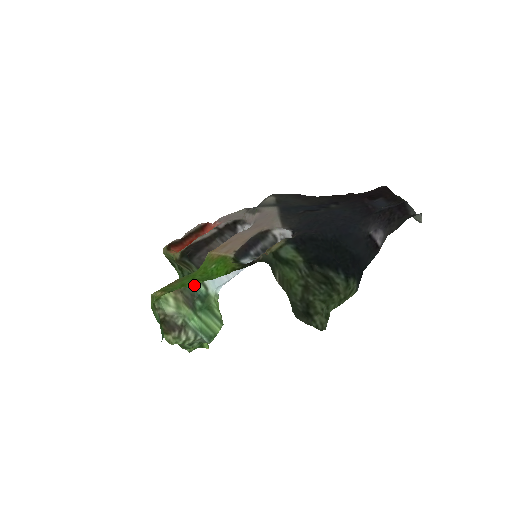
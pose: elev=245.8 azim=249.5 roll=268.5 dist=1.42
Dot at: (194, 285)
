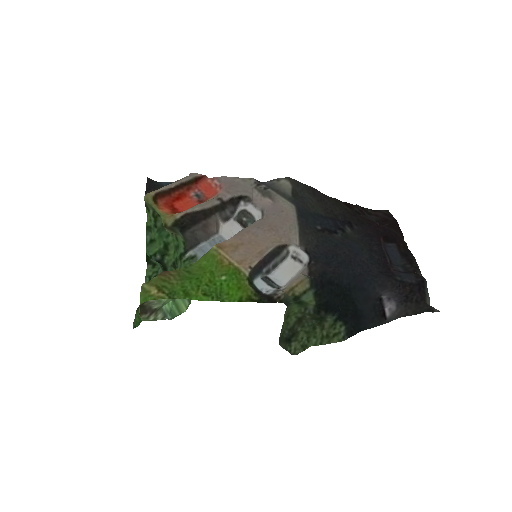
Dot at: occluded
